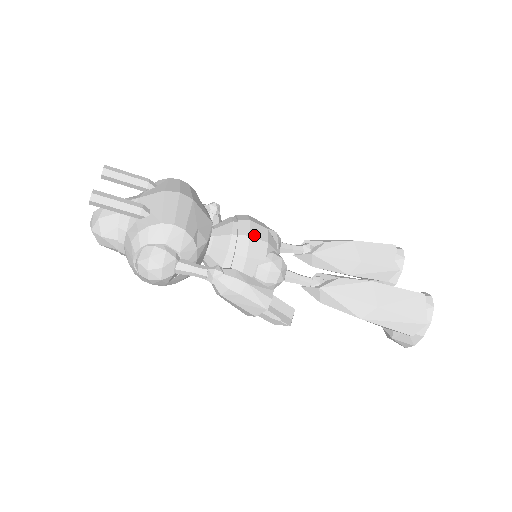
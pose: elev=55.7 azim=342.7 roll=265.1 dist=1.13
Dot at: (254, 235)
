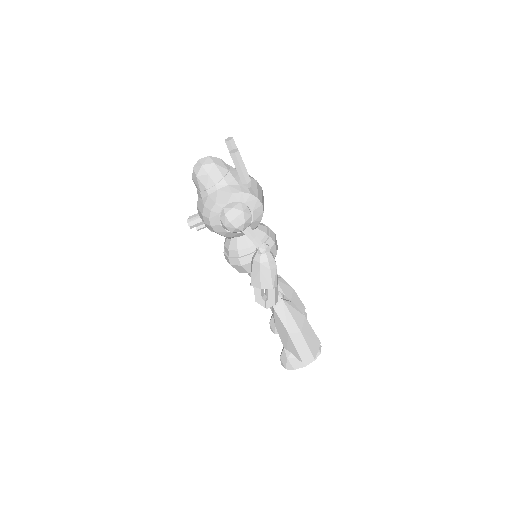
Dot at: occluded
